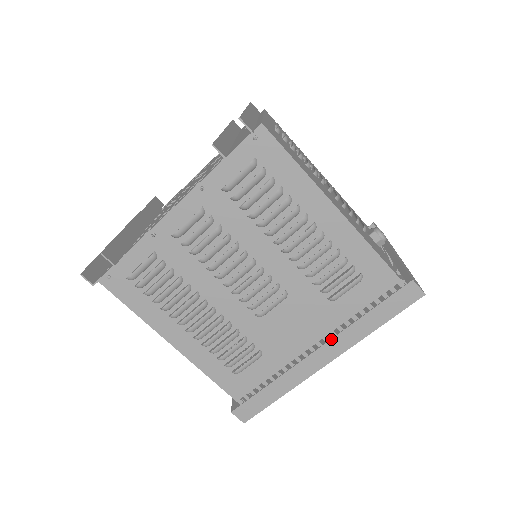
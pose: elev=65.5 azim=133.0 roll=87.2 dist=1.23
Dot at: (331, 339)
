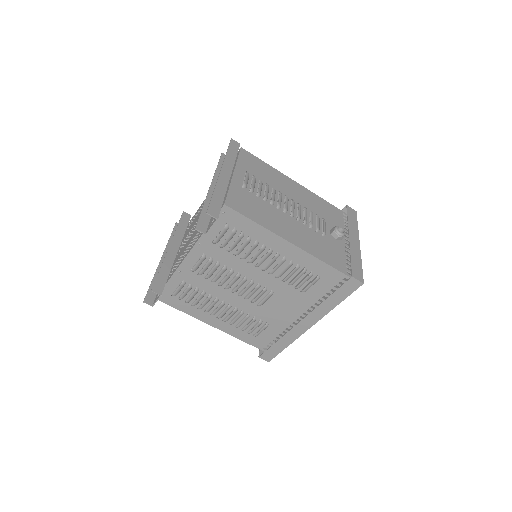
Dot at: (309, 314)
